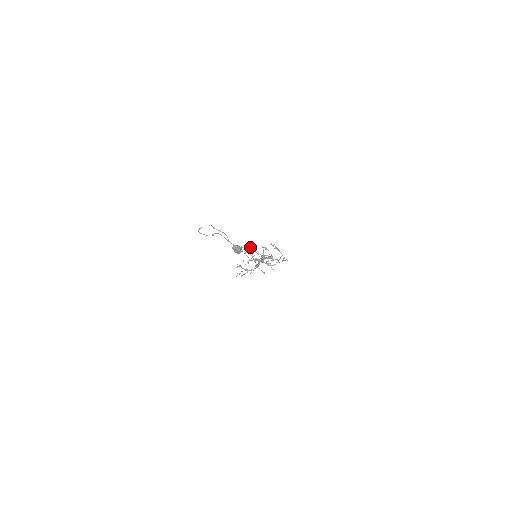
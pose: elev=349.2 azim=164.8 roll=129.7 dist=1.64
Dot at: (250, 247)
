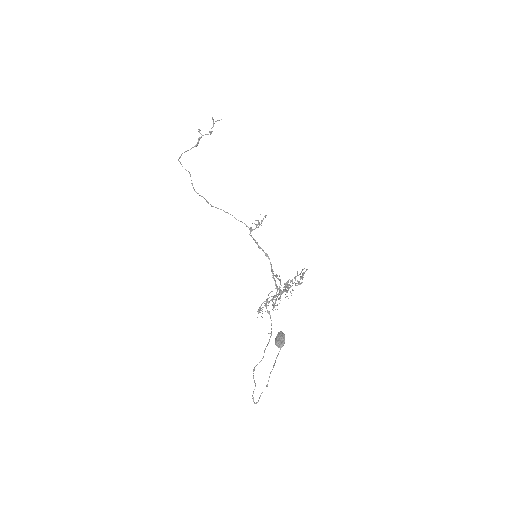
Dot at: occluded
